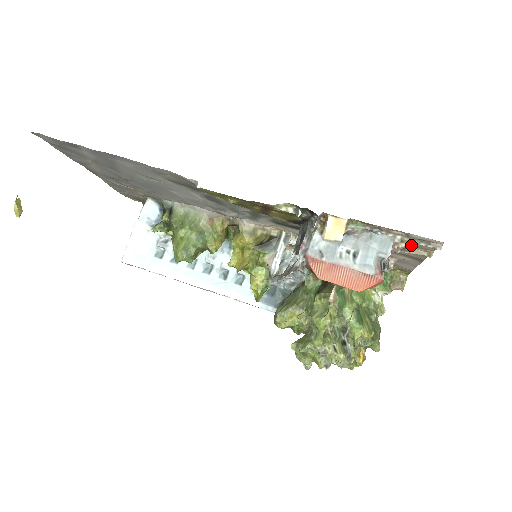
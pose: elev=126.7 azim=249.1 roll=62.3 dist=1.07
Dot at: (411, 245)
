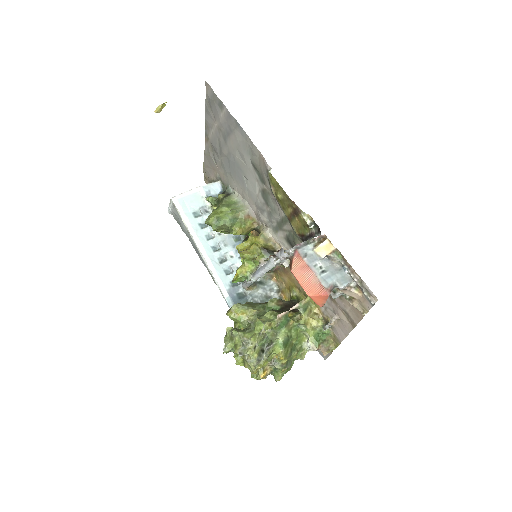
Dot at: (358, 296)
